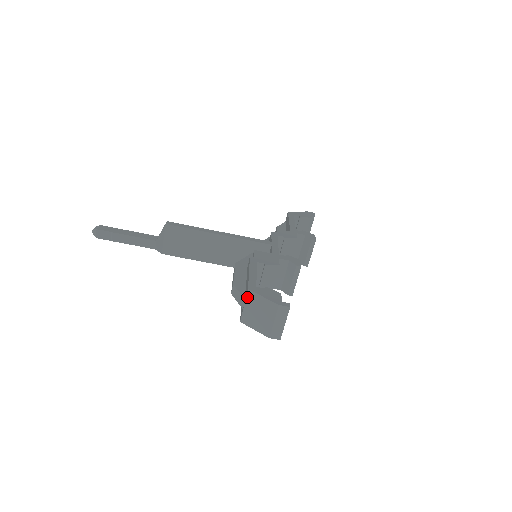
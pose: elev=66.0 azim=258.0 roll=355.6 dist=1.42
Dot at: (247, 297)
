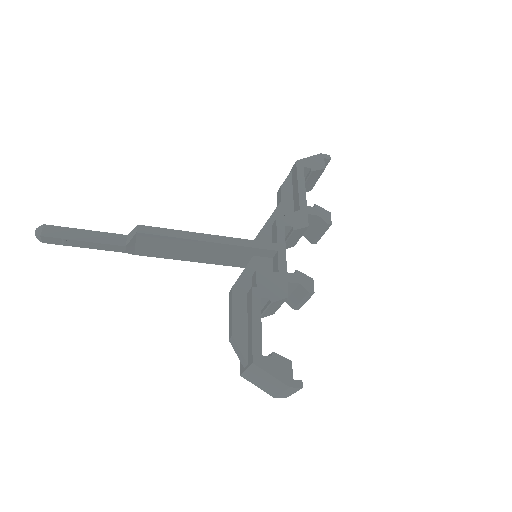
Dot at: (251, 367)
